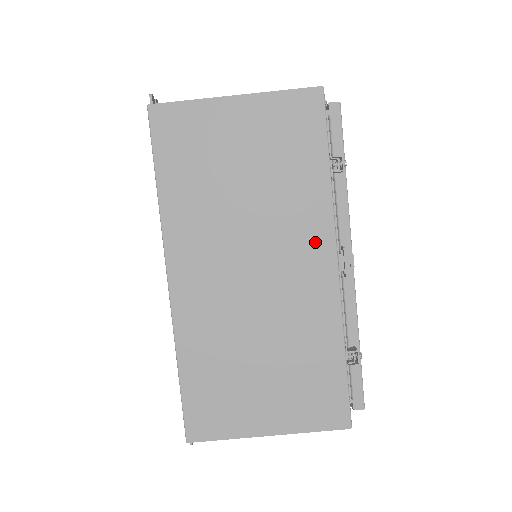
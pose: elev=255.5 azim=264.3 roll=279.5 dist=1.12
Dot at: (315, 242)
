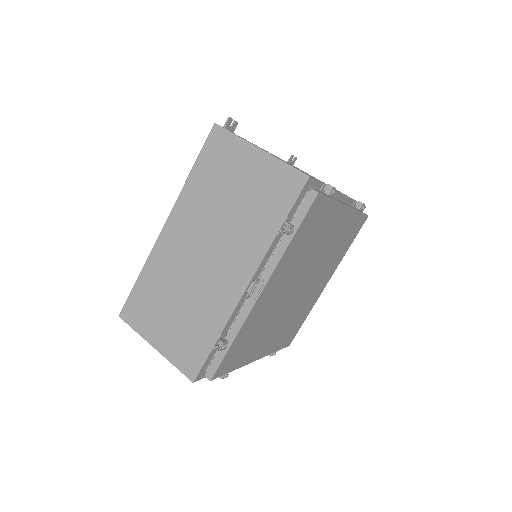
Dot at: (244, 264)
